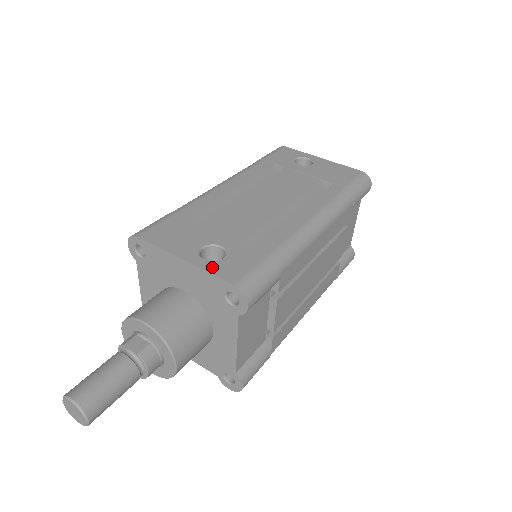
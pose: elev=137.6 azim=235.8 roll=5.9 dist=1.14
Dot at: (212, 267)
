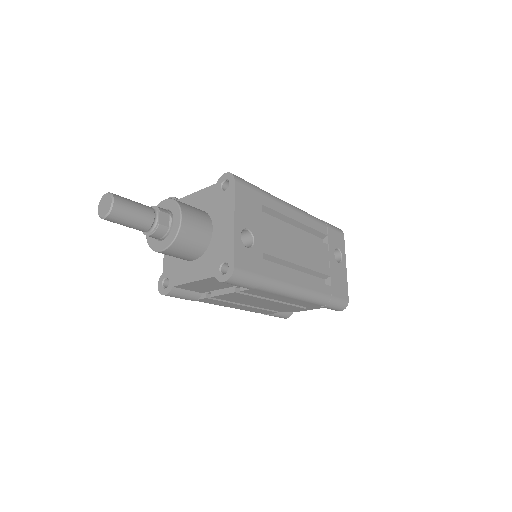
Dot at: (239, 245)
